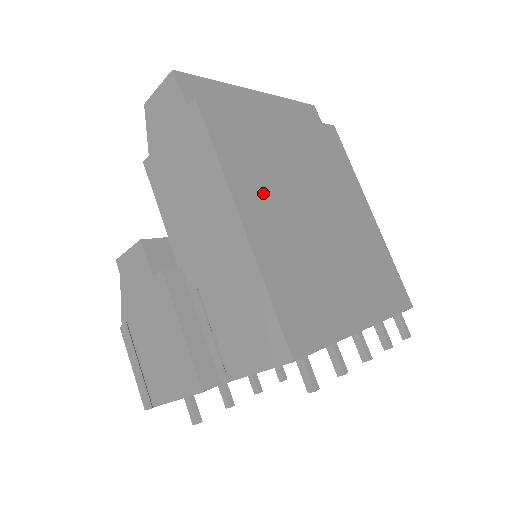
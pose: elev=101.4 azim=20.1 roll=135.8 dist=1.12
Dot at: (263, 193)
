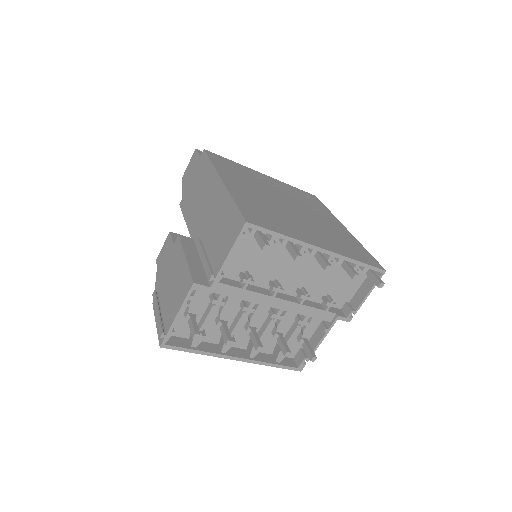
Dot at: (242, 182)
